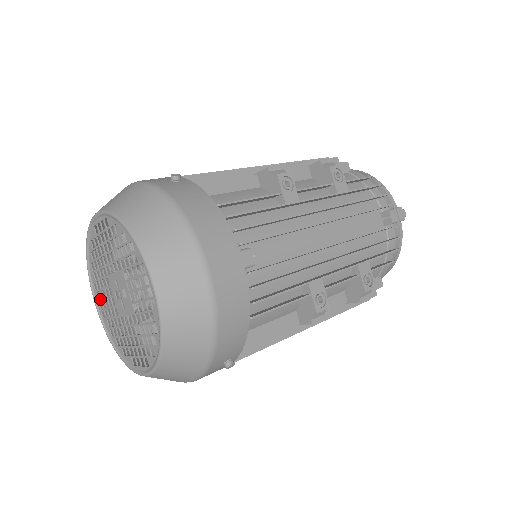
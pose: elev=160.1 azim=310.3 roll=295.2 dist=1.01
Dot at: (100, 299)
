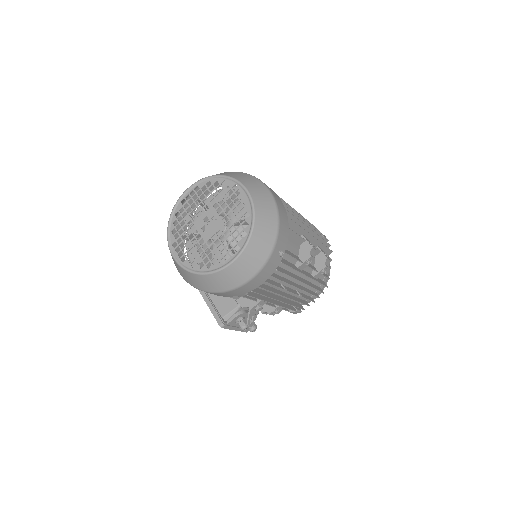
Dot at: (181, 249)
